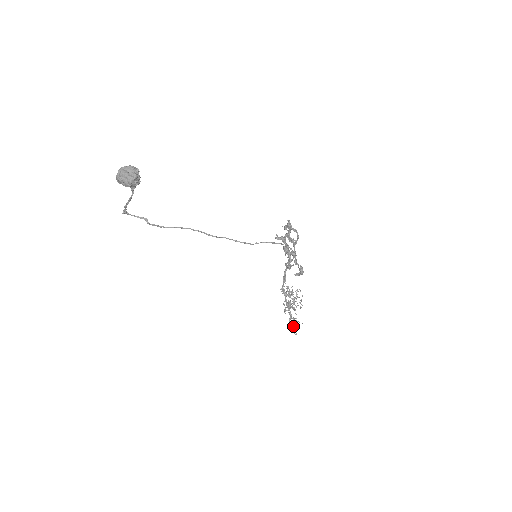
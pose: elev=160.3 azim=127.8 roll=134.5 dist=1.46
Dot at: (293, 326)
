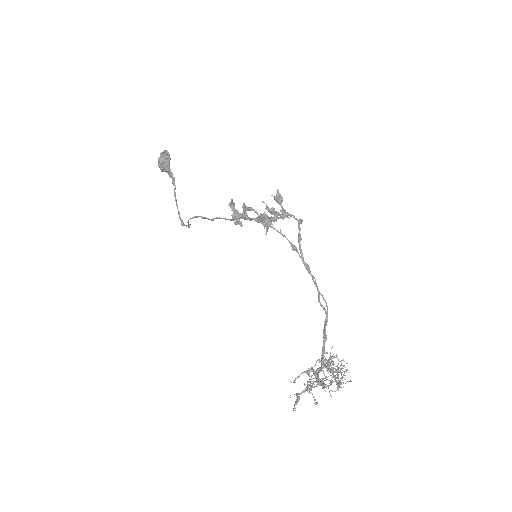
Dot at: (297, 396)
